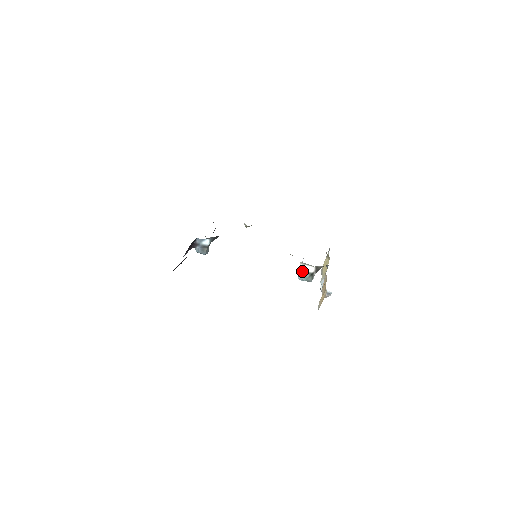
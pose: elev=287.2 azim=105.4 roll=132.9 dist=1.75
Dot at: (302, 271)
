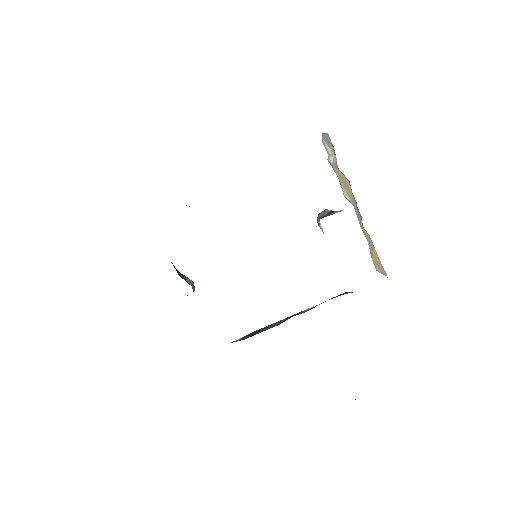
Dot at: occluded
